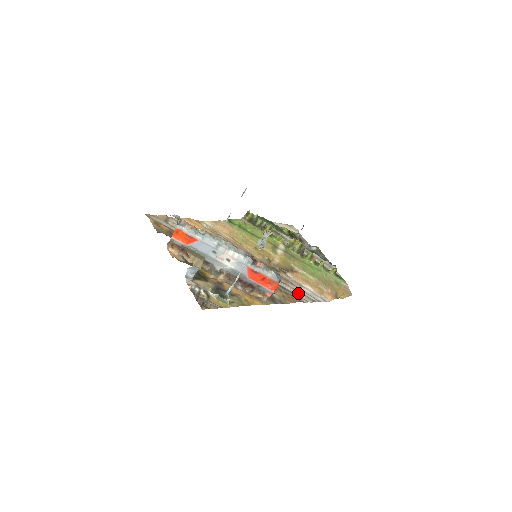
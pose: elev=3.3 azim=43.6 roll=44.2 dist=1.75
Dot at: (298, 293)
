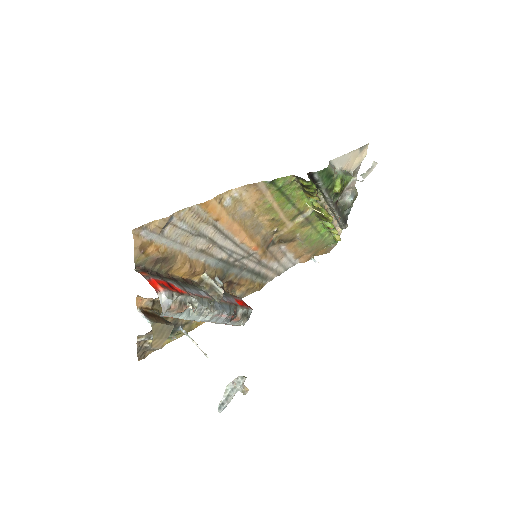
Dot at: (271, 272)
